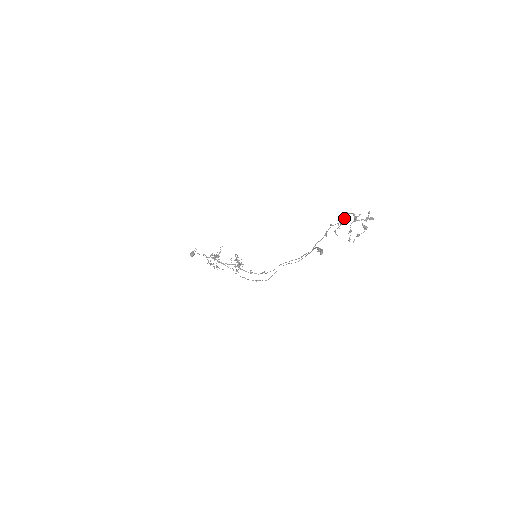
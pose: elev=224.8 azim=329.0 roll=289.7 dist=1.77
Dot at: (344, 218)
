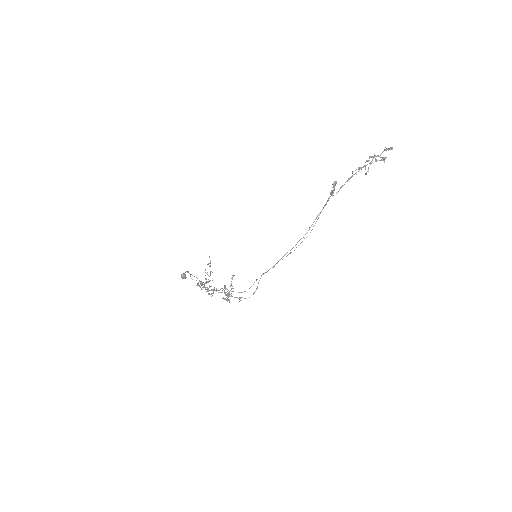
Dot at: (363, 166)
